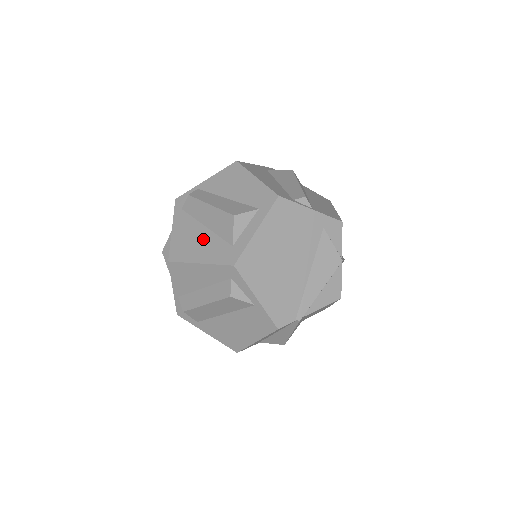
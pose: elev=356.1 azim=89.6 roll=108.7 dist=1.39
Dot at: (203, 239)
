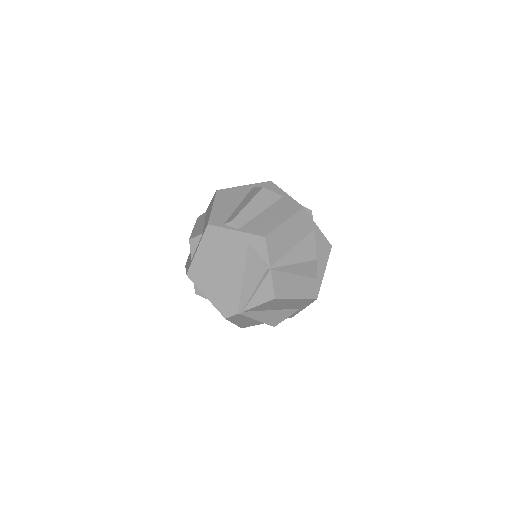
Dot at: occluded
